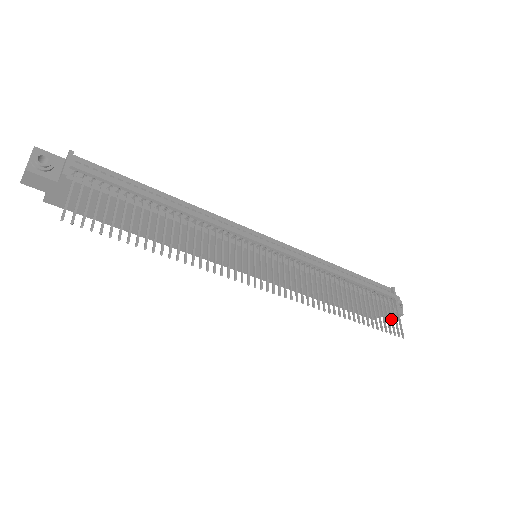
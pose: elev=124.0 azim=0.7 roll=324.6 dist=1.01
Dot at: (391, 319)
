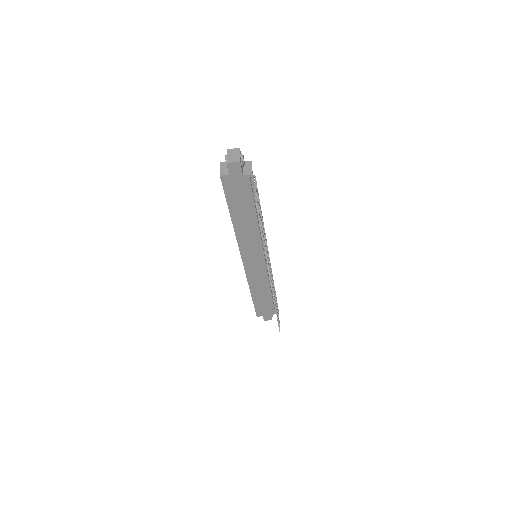
Dot at: occluded
